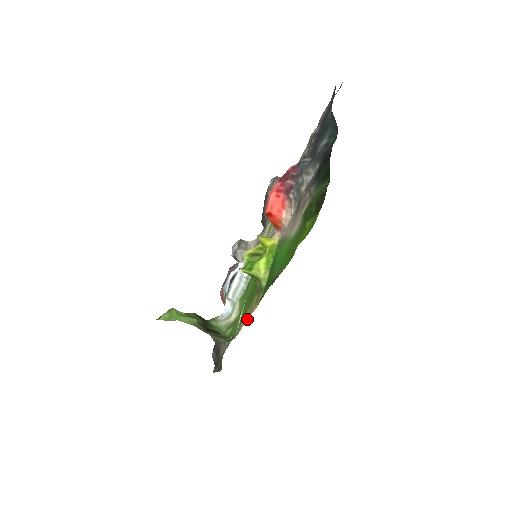
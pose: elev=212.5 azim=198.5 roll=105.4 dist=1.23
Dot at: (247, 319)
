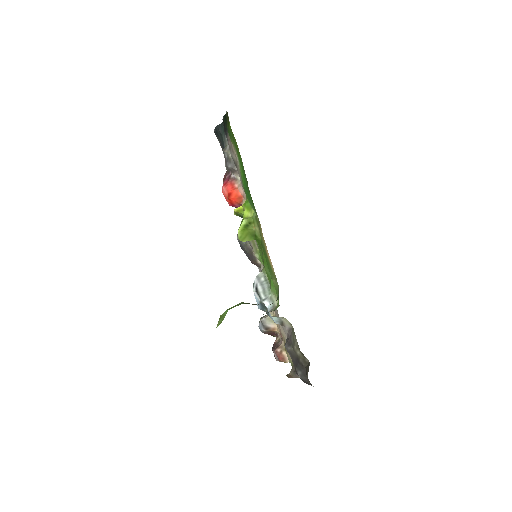
Dot at: (266, 246)
